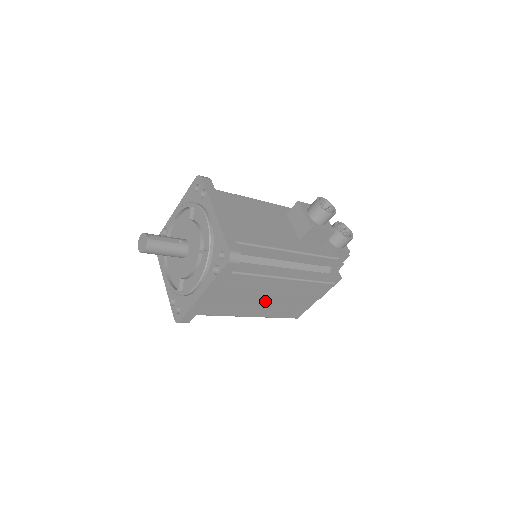
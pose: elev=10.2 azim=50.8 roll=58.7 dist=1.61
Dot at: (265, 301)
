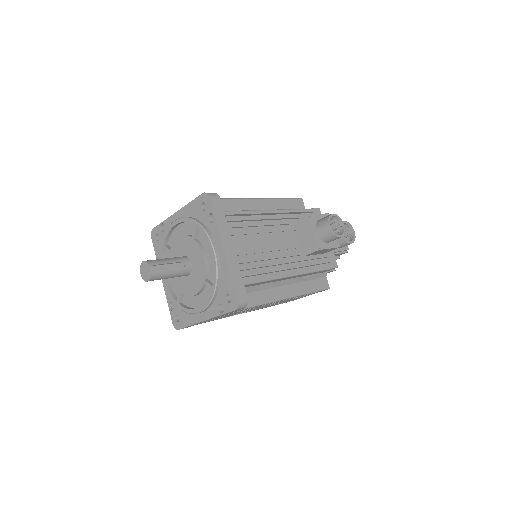
Dot at: (261, 307)
